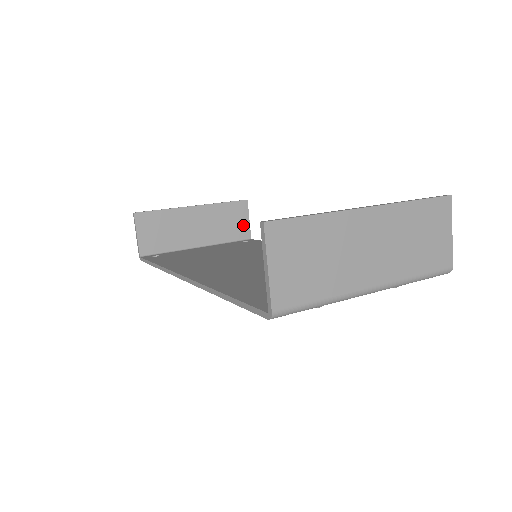
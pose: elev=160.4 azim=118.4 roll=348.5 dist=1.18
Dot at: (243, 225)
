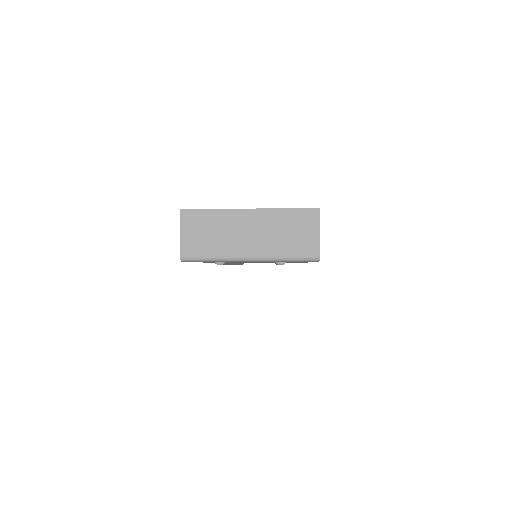
Dot at: occluded
